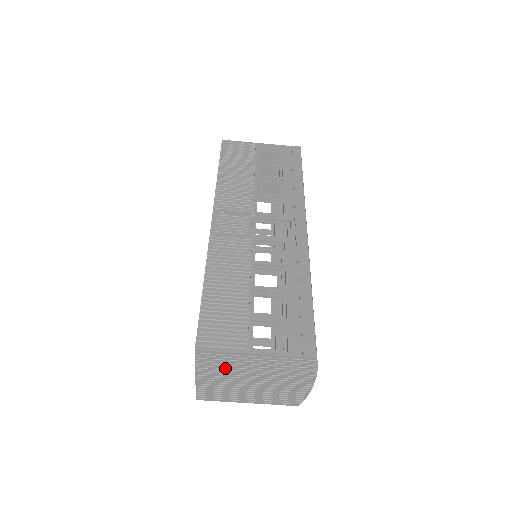
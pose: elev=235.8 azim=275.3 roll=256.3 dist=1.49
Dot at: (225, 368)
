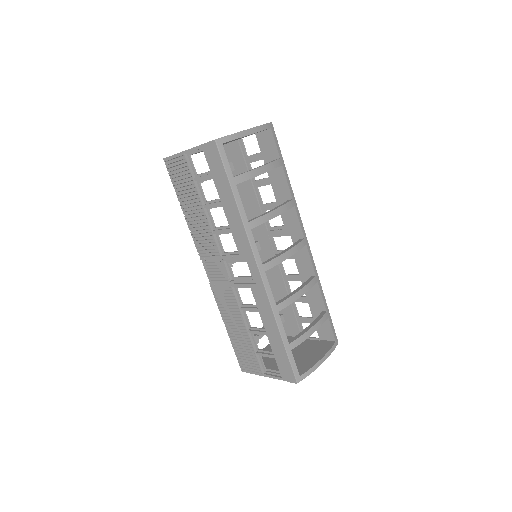
Dot at: occluded
